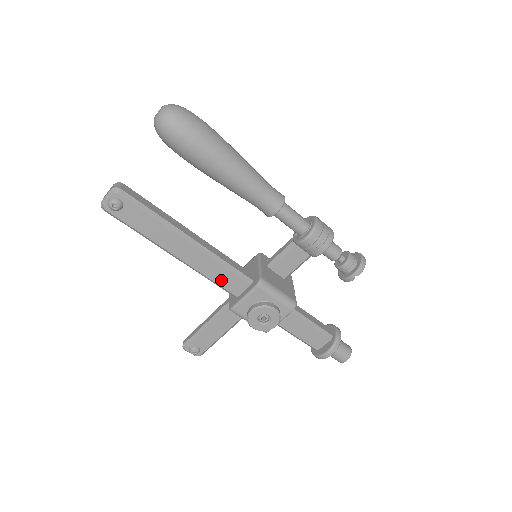
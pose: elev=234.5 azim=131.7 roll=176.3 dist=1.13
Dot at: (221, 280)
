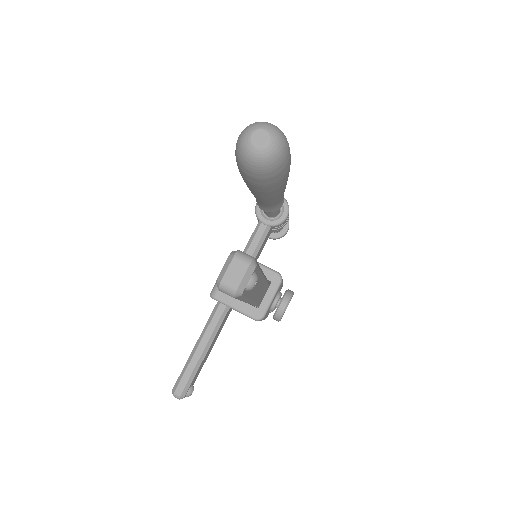
Dot at: (260, 297)
